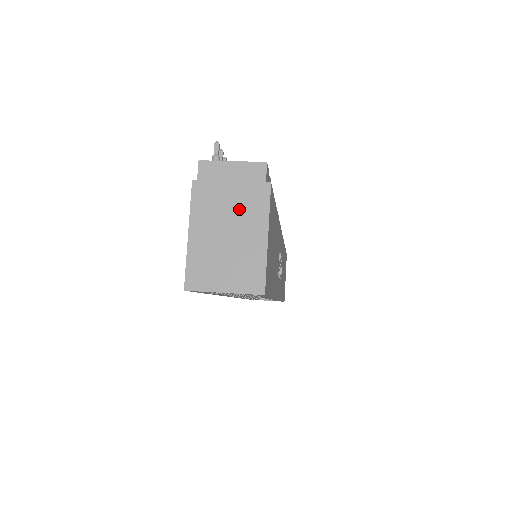
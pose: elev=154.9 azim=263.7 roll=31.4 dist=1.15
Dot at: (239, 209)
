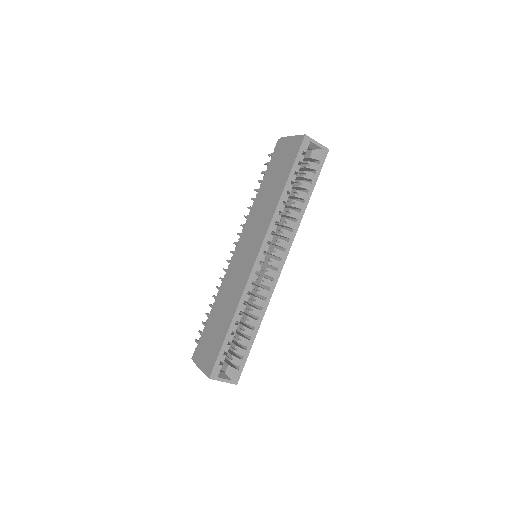
Dot at: occluded
